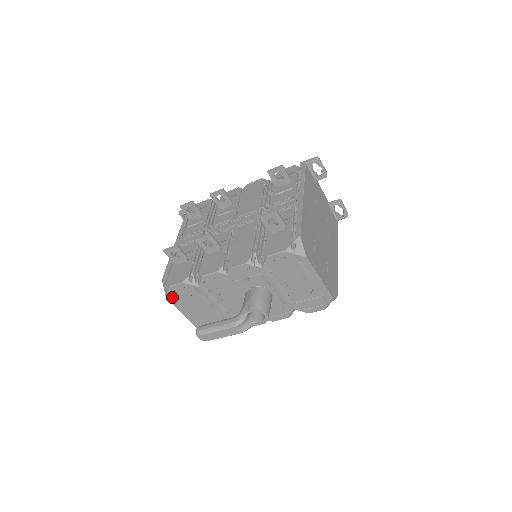
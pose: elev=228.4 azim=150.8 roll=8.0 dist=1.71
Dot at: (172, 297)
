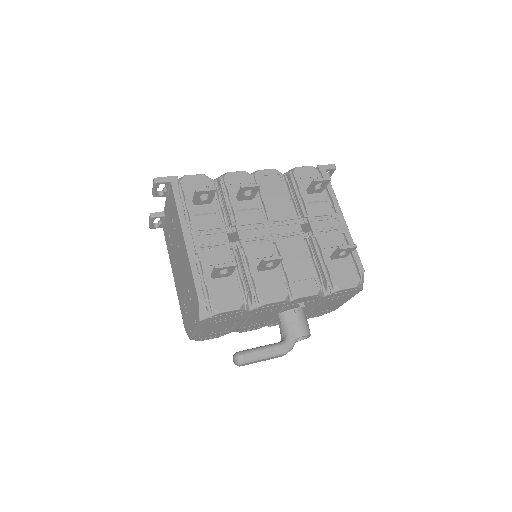
Dot at: (207, 320)
